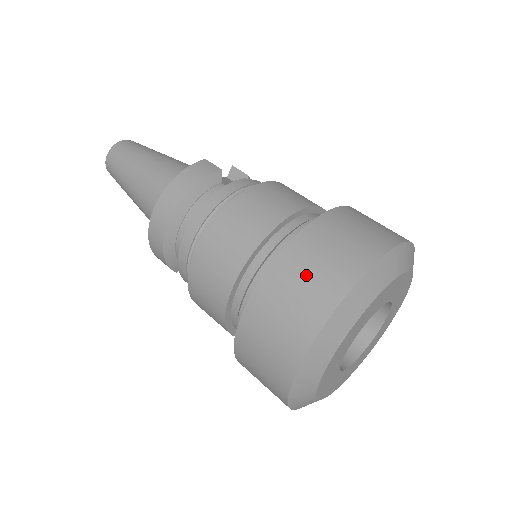
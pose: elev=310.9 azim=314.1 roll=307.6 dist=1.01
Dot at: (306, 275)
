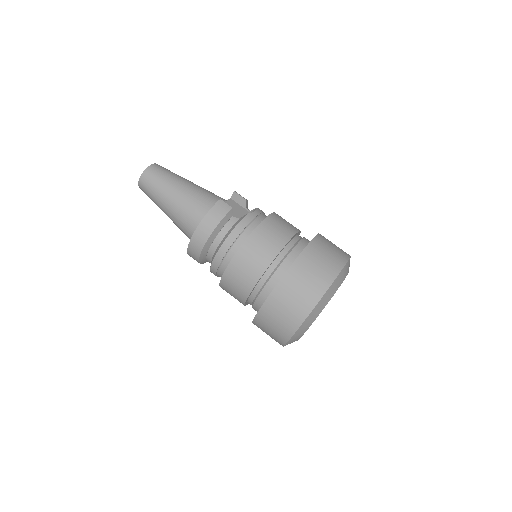
Dot at: (294, 294)
